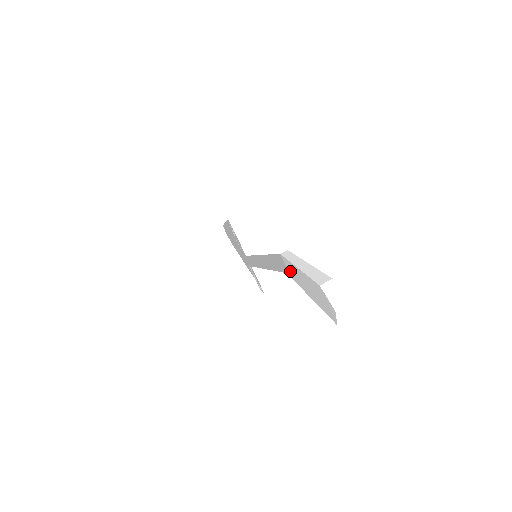
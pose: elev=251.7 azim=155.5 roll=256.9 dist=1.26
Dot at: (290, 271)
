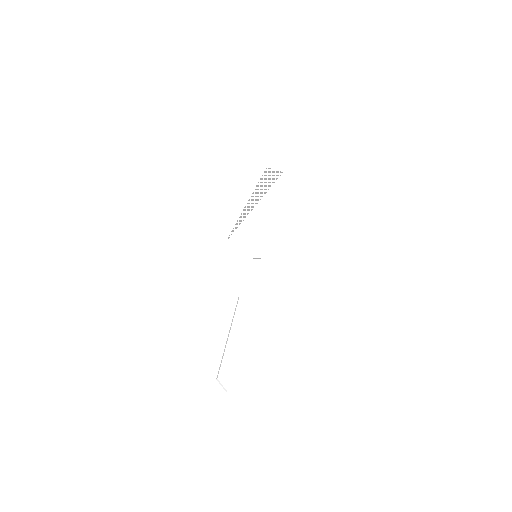
Dot at: occluded
